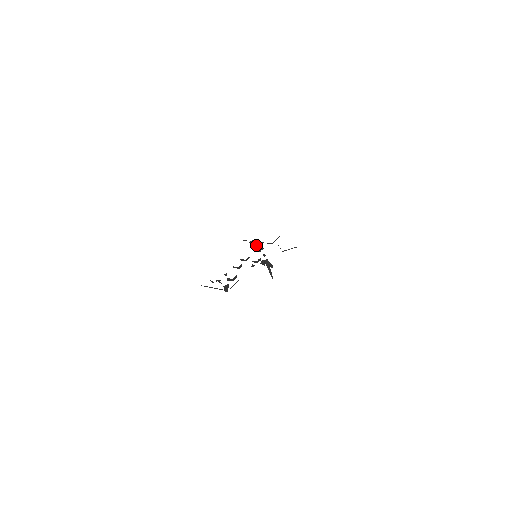
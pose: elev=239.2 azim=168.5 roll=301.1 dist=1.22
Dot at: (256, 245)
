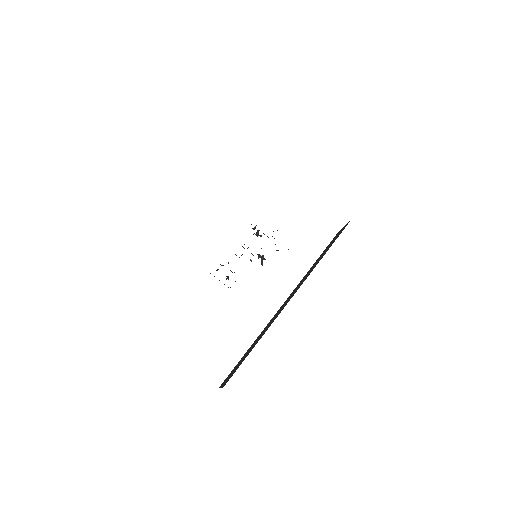
Dot at: (257, 232)
